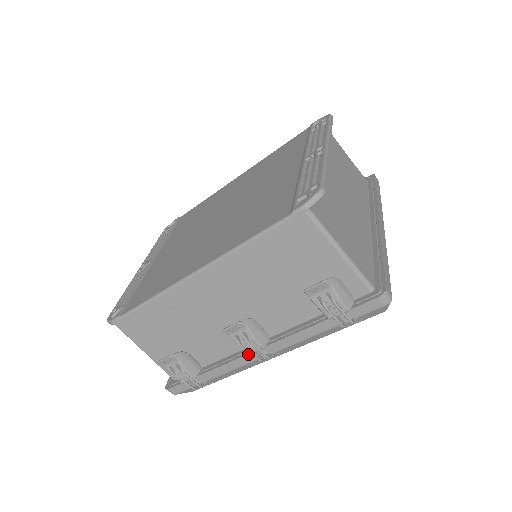
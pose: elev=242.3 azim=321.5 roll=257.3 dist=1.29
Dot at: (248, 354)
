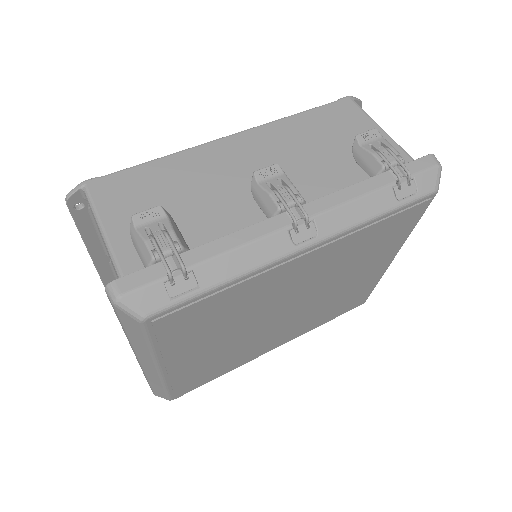
Dot at: (279, 206)
